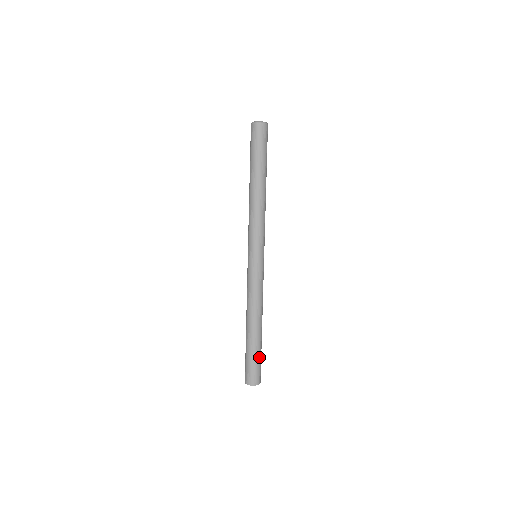
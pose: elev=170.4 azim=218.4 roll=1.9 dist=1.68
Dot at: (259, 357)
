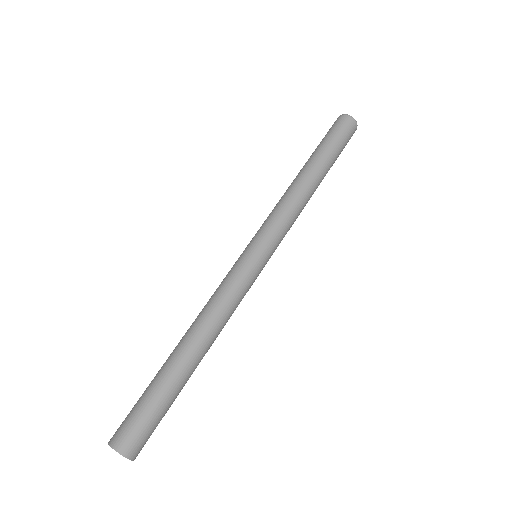
Dot at: (158, 403)
